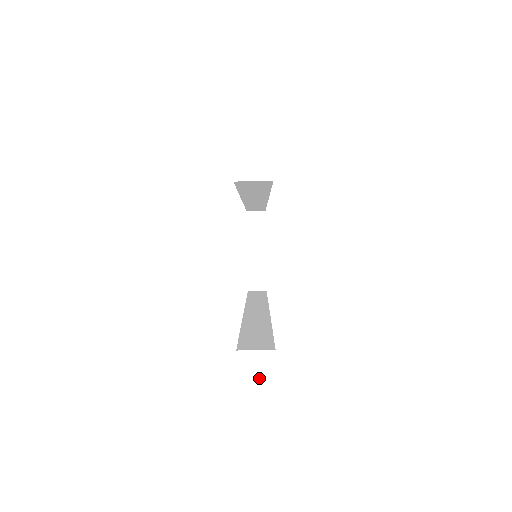
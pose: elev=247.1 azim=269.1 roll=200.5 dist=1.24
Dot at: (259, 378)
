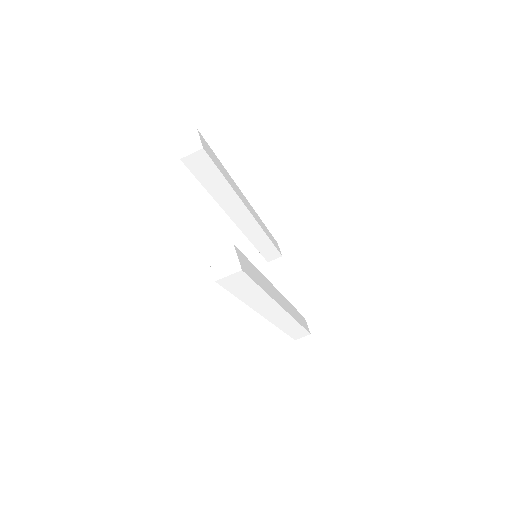
Dot at: (228, 267)
